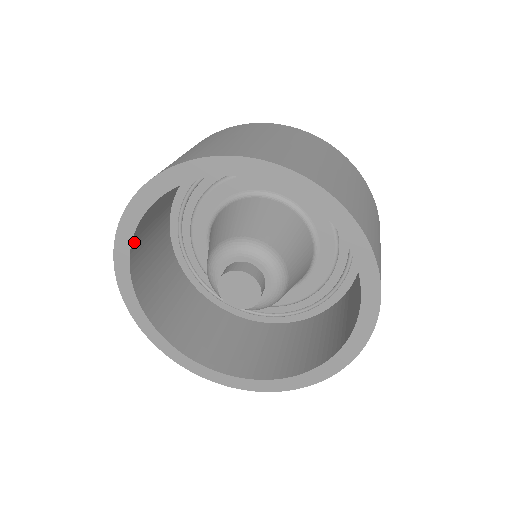
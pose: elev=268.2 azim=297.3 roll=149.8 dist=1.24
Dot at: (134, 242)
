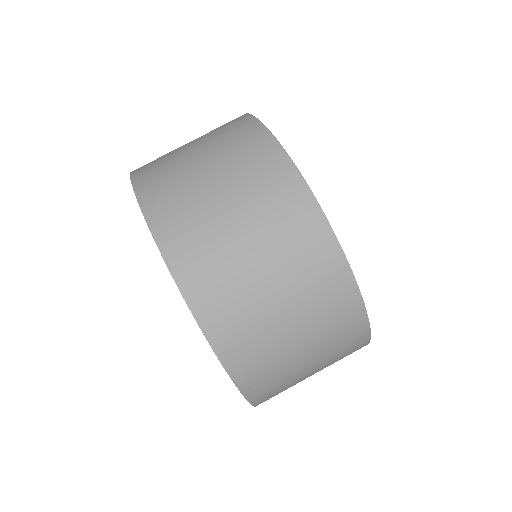
Dot at: occluded
